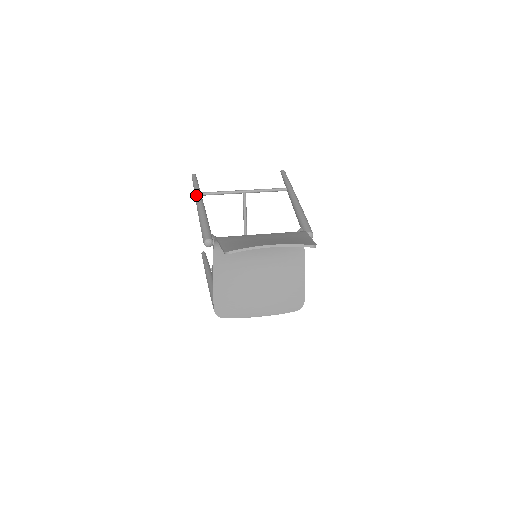
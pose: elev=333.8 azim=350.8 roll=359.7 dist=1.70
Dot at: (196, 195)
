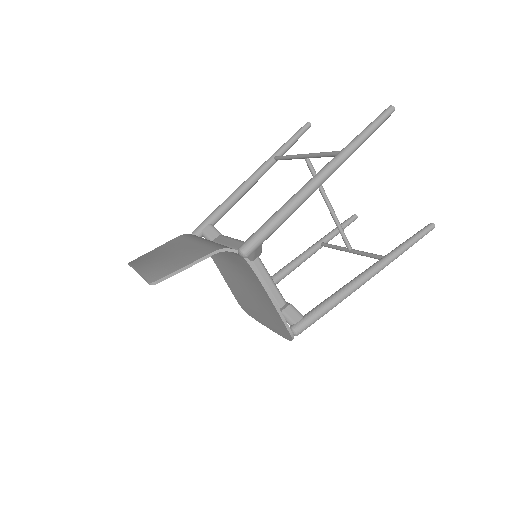
Dot at: (265, 162)
